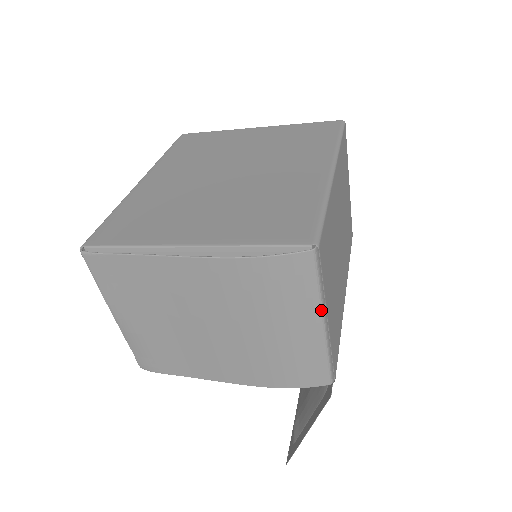
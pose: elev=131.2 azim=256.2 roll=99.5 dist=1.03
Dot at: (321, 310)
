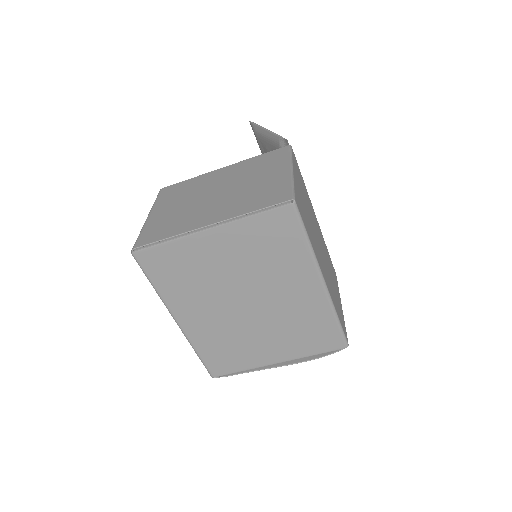
Dot at: occluded
